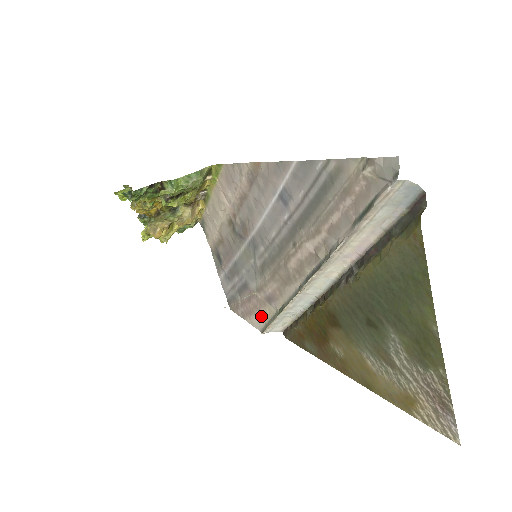
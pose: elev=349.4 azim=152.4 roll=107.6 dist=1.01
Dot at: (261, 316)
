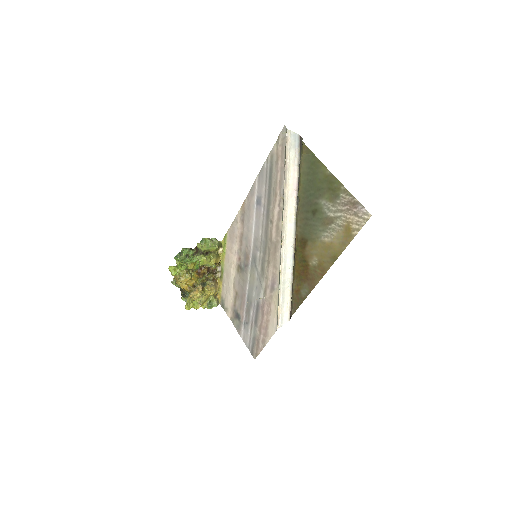
Dot at: (273, 313)
